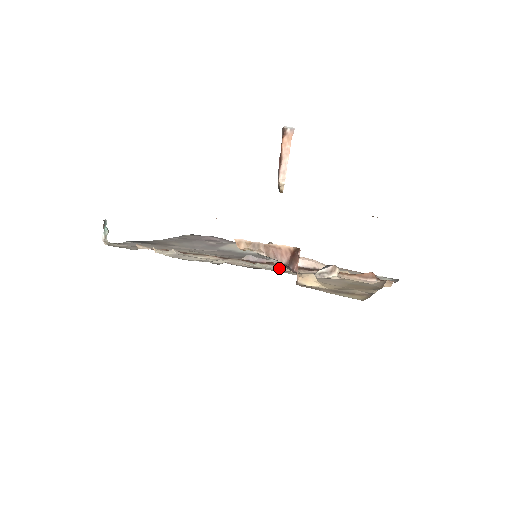
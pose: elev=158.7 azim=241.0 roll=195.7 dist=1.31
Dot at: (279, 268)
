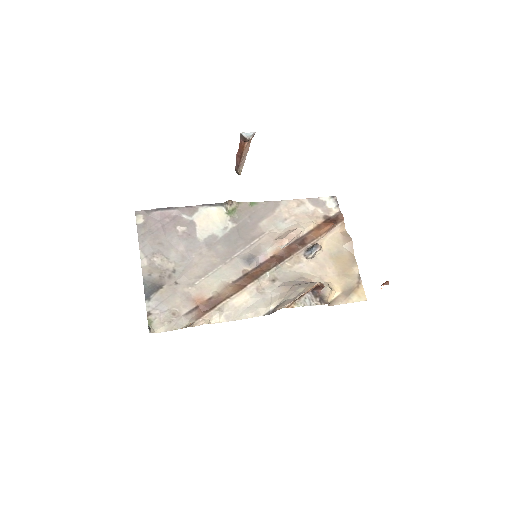
Dot at: (283, 264)
